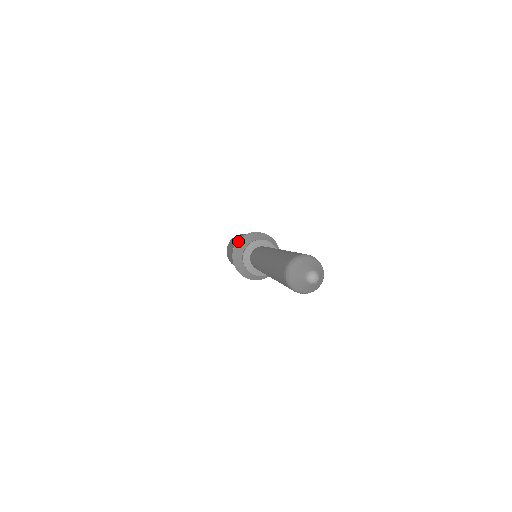
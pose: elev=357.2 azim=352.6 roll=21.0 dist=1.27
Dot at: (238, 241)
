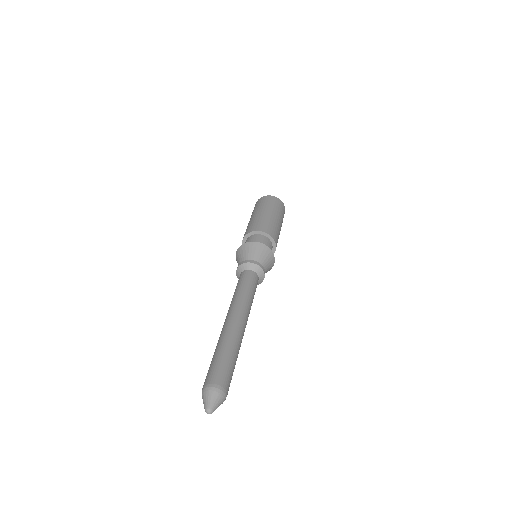
Dot at: (240, 247)
